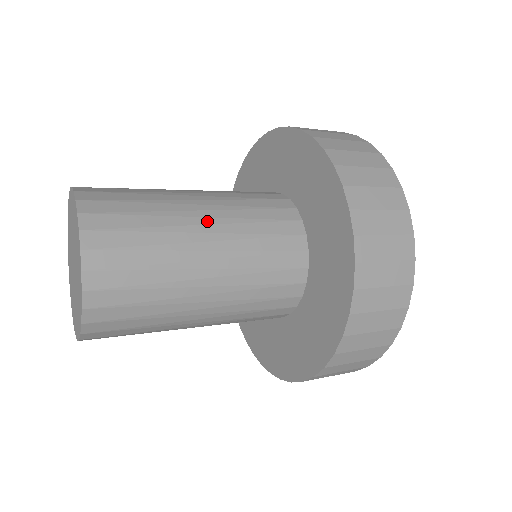
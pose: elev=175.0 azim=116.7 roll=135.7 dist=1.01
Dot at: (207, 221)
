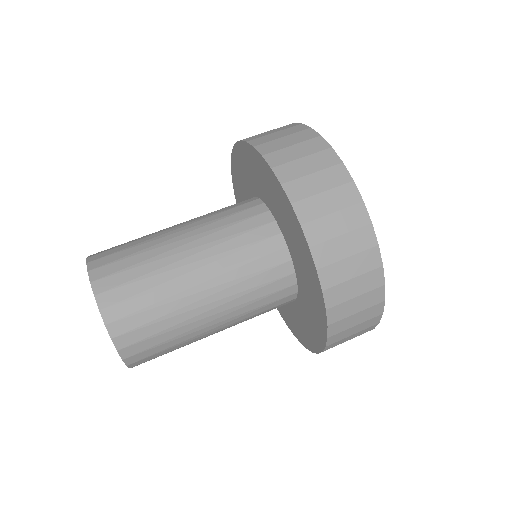
Dot at: (211, 306)
